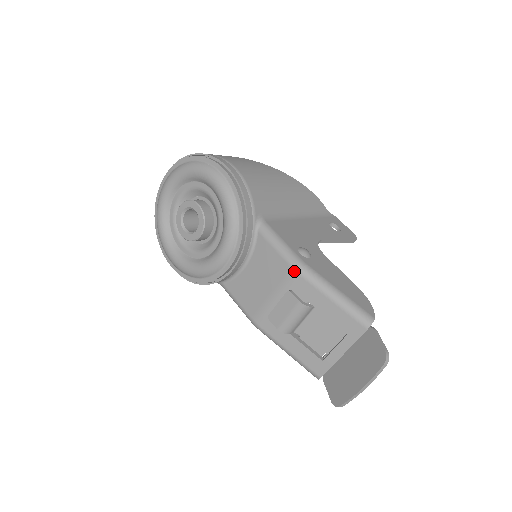
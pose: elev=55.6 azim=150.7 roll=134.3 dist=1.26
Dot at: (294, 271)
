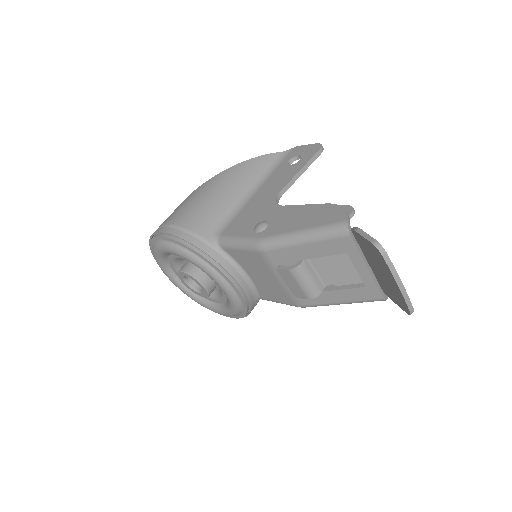
Dot at: (262, 253)
